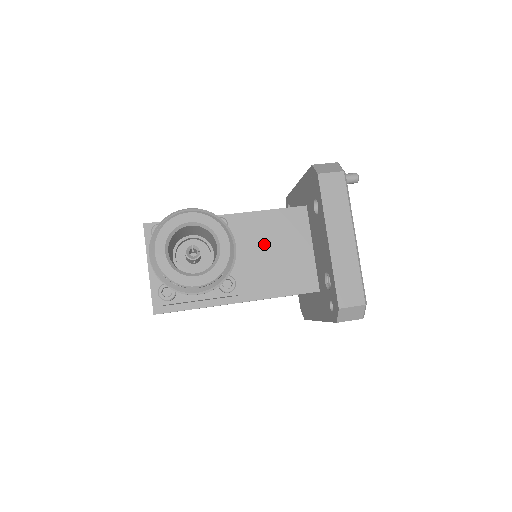
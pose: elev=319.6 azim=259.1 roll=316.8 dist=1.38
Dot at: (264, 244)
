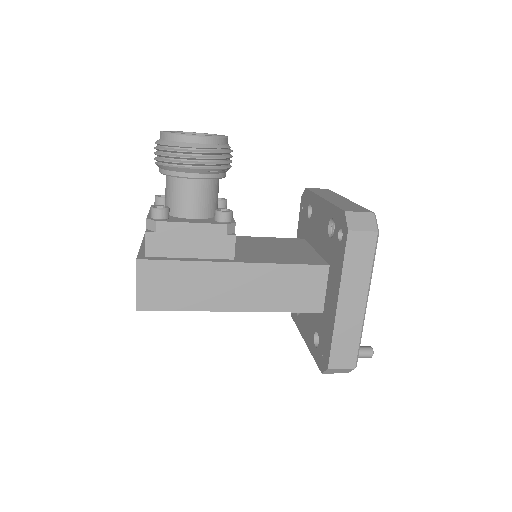
Dot at: (264, 246)
